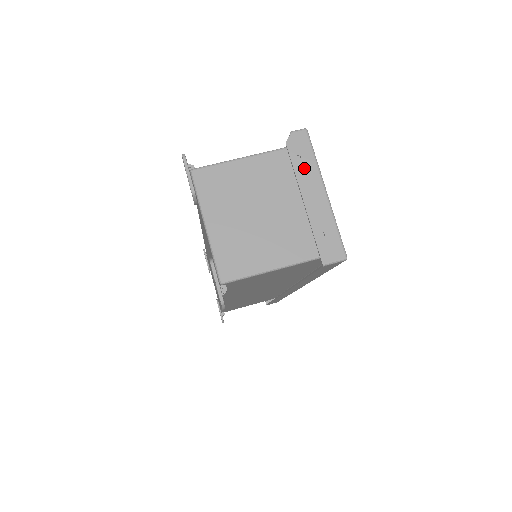
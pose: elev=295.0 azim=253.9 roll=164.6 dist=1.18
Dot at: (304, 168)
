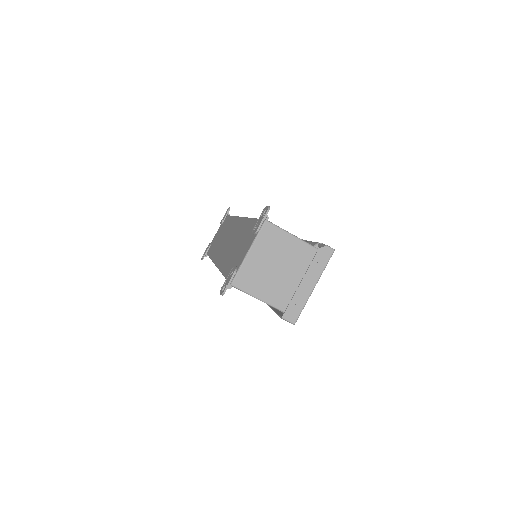
Dot at: (316, 268)
